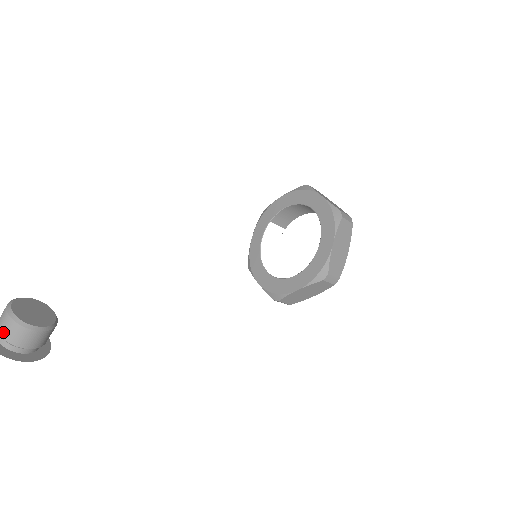
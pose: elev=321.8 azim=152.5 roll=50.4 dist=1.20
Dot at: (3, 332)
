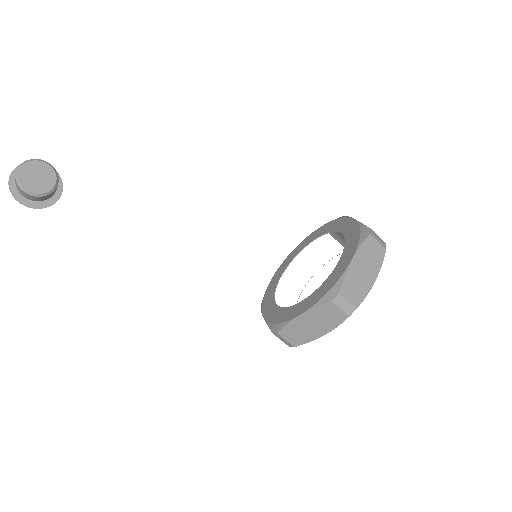
Dot at: occluded
